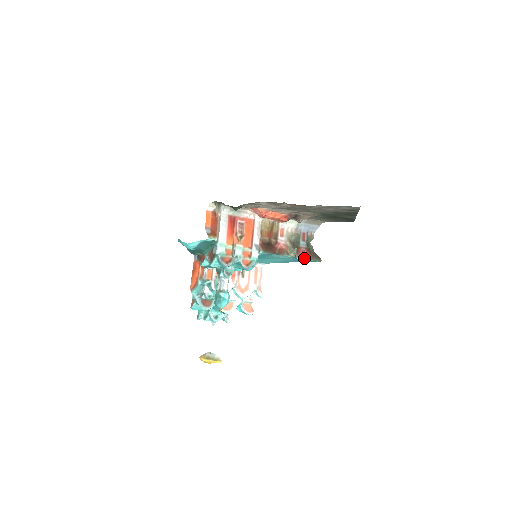
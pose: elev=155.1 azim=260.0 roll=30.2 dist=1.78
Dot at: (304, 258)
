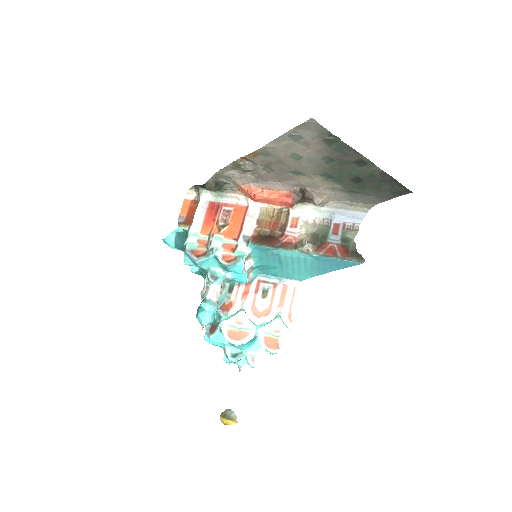
Dot at: (328, 256)
